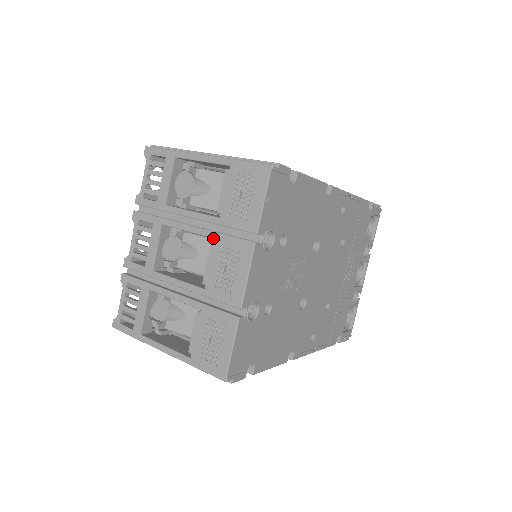
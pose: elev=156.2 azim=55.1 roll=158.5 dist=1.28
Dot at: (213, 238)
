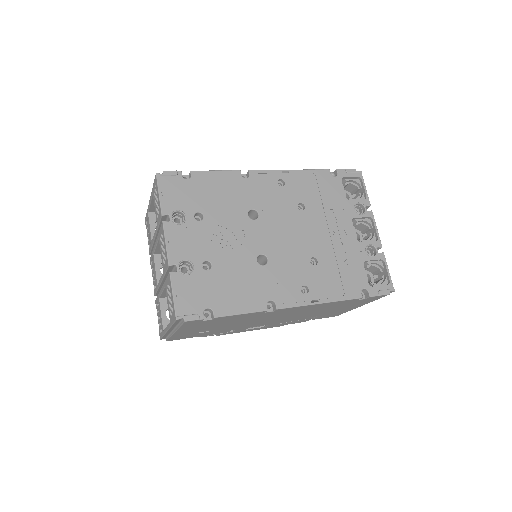
Dot at: (159, 238)
